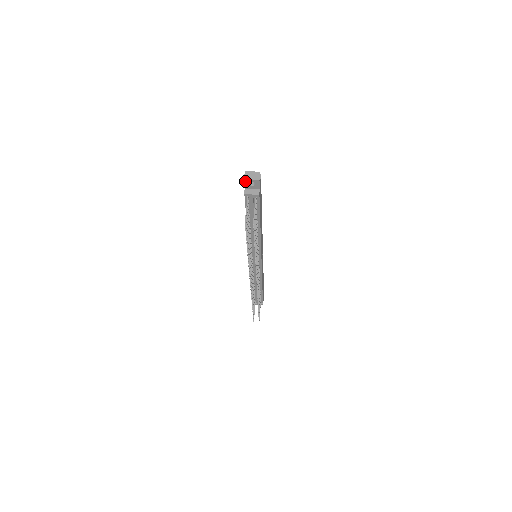
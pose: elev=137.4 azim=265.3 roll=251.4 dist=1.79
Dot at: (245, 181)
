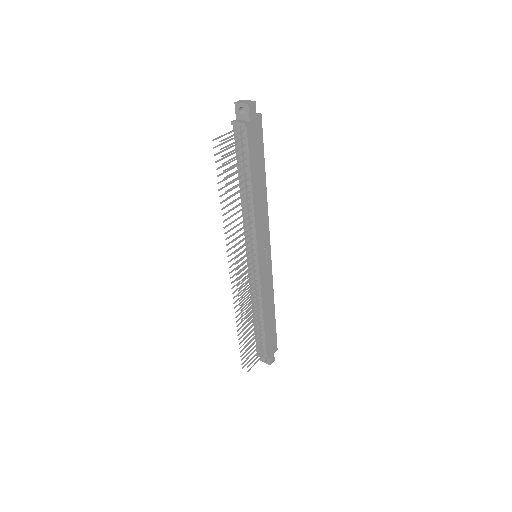
Dot at: (236, 106)
